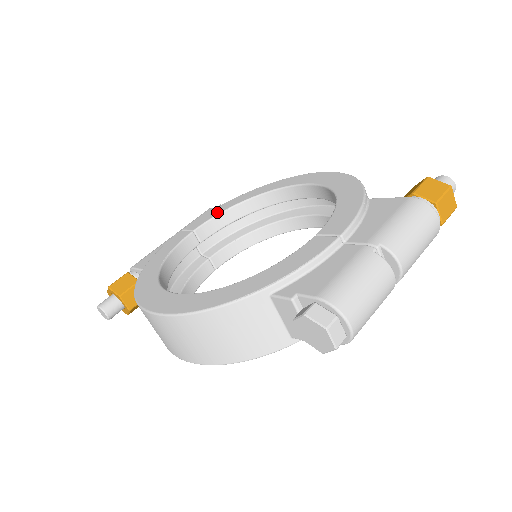
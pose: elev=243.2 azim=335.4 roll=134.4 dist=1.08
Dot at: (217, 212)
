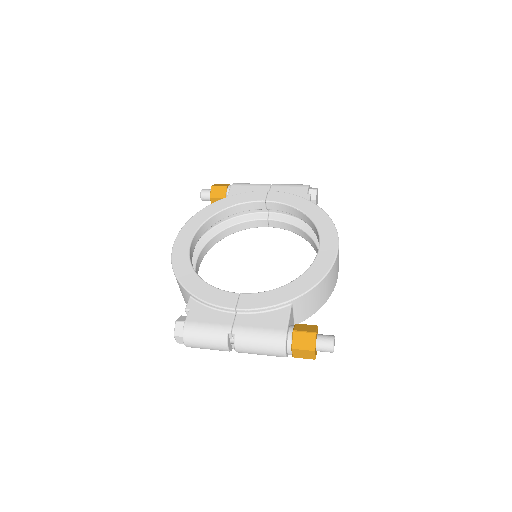
Dot at: (289, 202)
